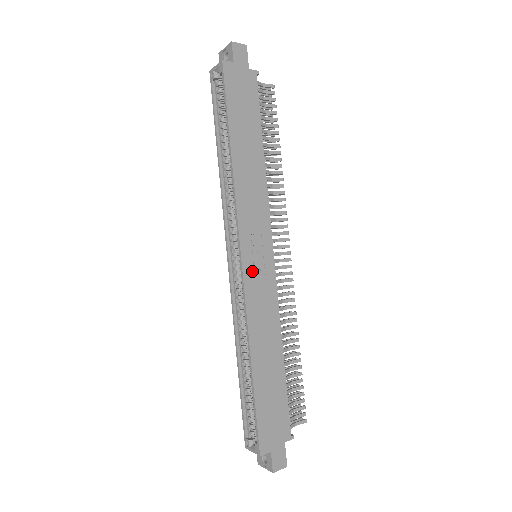
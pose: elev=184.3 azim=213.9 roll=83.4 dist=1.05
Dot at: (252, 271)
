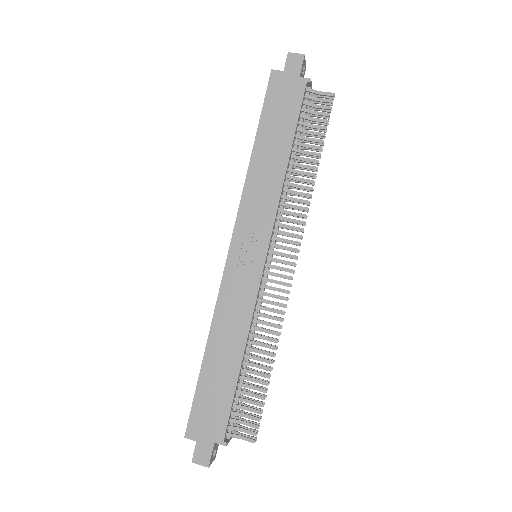
Dot at: (236, 265)
